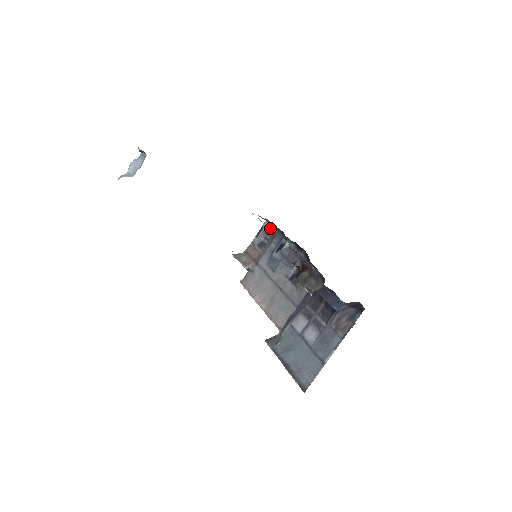
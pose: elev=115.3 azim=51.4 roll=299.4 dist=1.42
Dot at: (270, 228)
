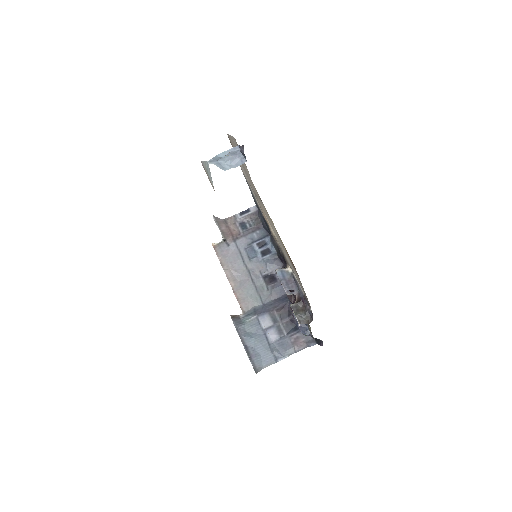
Dot at: (257, 217)
